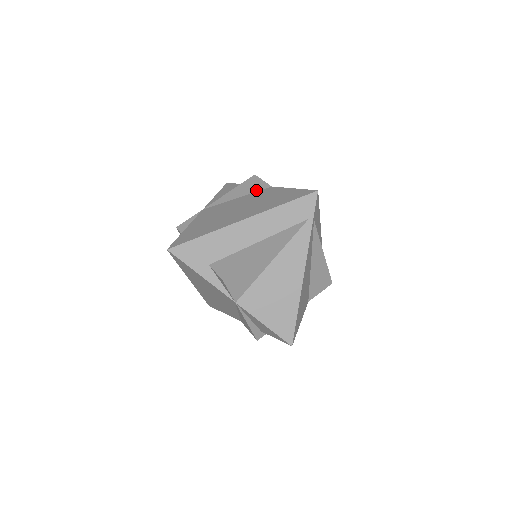
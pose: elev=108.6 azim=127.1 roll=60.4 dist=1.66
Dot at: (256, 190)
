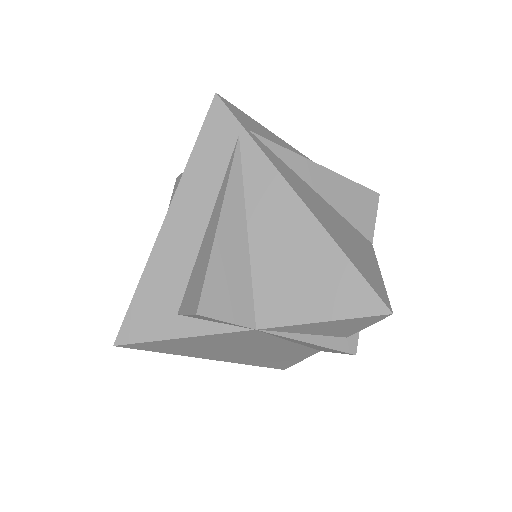
Dot at: occluded
